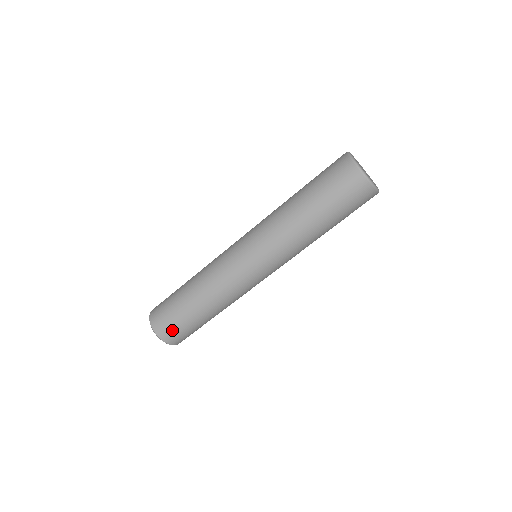
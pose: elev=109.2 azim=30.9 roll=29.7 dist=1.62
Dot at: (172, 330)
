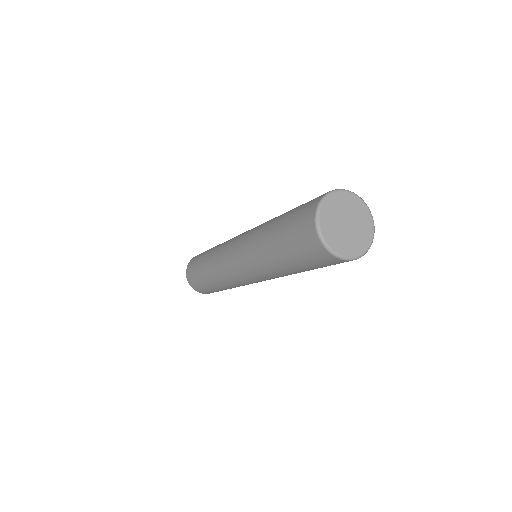
Dot at: (200, 289)
